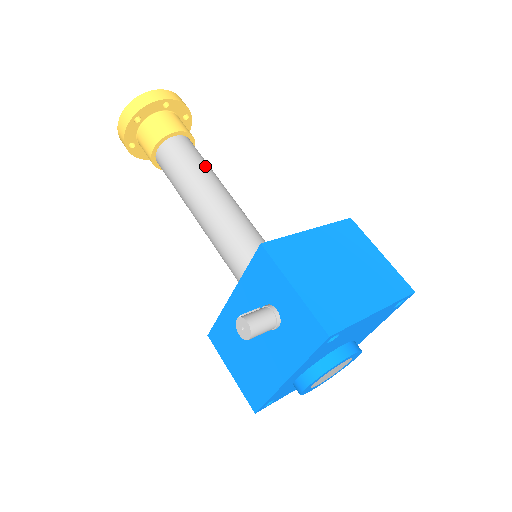
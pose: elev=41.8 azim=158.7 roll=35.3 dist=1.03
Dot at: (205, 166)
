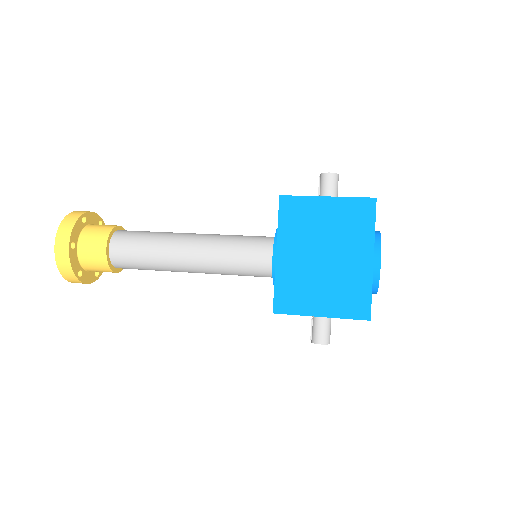
Dot at: (151, 245)
